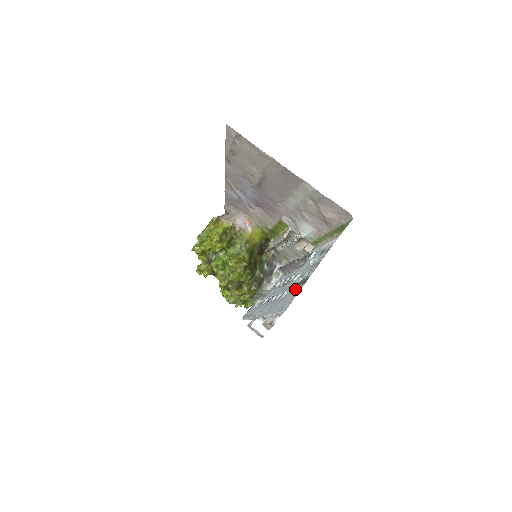
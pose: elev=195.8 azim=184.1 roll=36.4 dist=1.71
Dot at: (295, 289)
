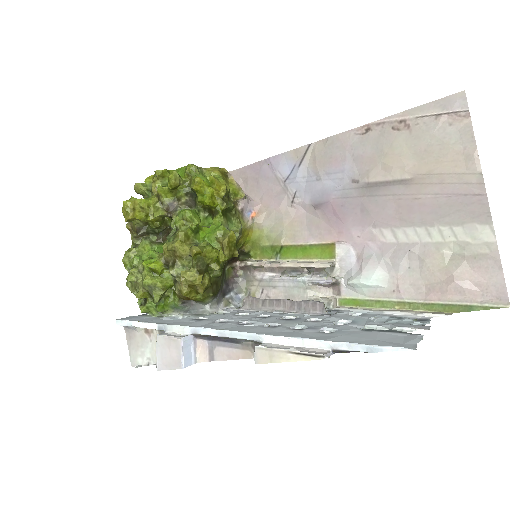
Dot at: (383, 332)
